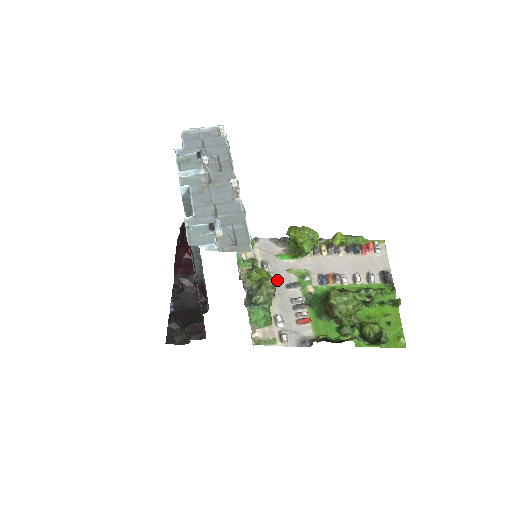
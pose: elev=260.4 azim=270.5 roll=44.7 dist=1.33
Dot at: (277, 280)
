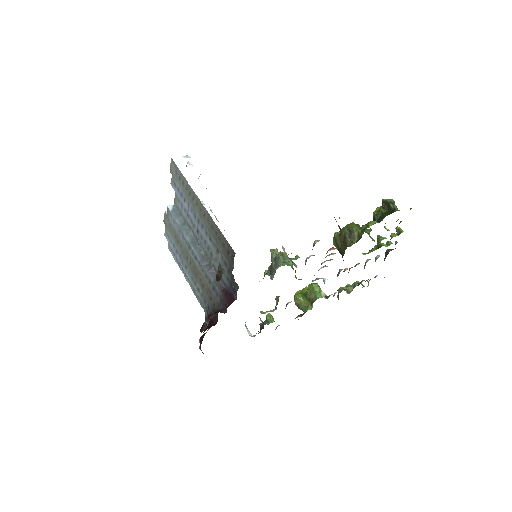
Dot at: occluded
